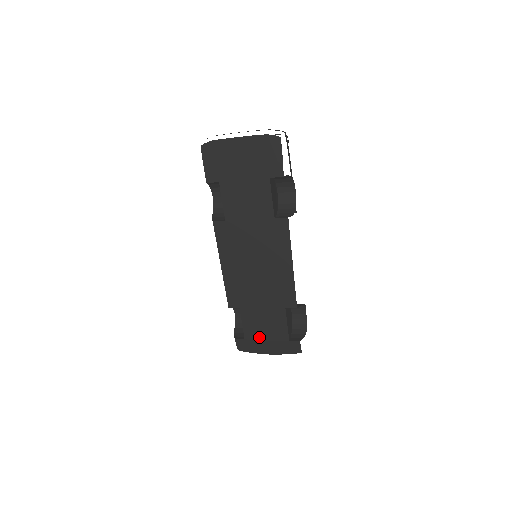
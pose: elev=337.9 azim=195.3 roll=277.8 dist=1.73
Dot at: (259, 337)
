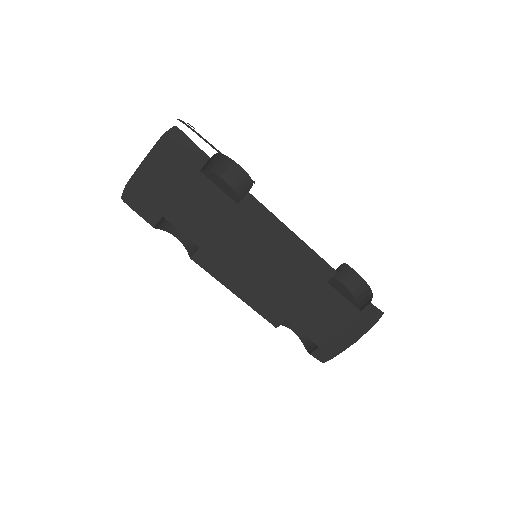
Dot at: (329, 333)
